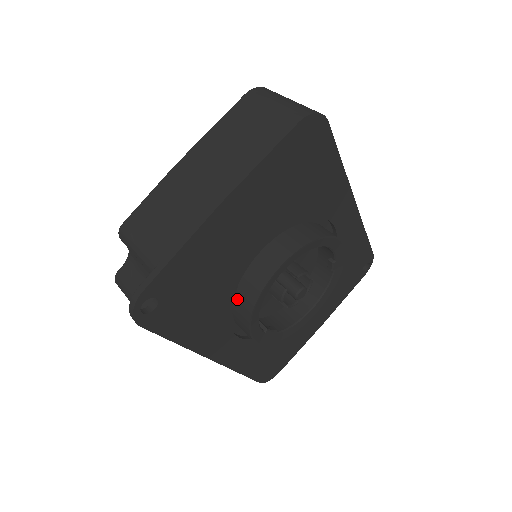
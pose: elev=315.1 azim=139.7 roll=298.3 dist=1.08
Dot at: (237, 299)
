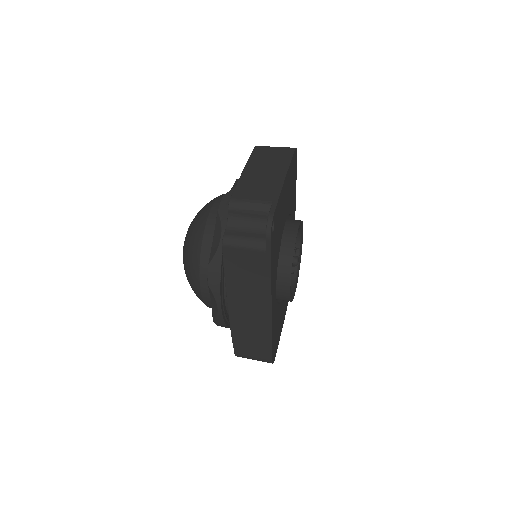
Dot at: (279, 256)
